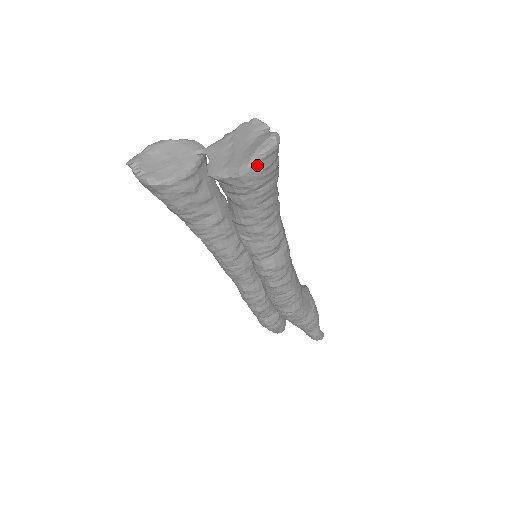
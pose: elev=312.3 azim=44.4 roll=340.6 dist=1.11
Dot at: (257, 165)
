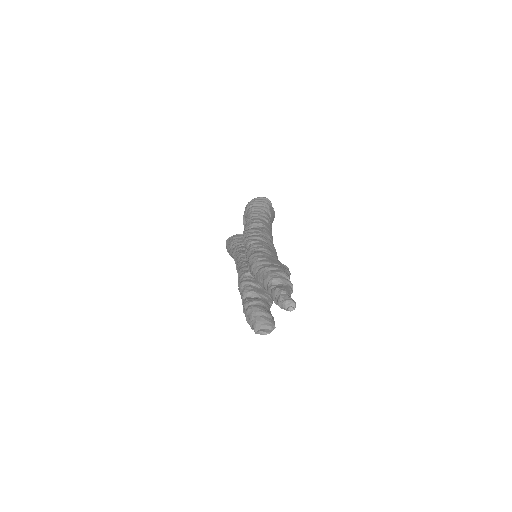
Dot at: (252, 201)
